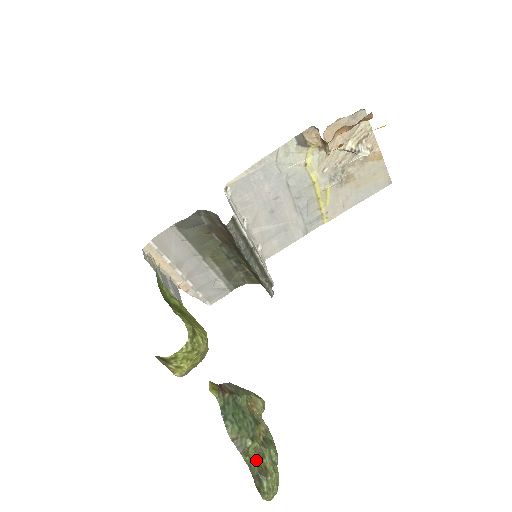
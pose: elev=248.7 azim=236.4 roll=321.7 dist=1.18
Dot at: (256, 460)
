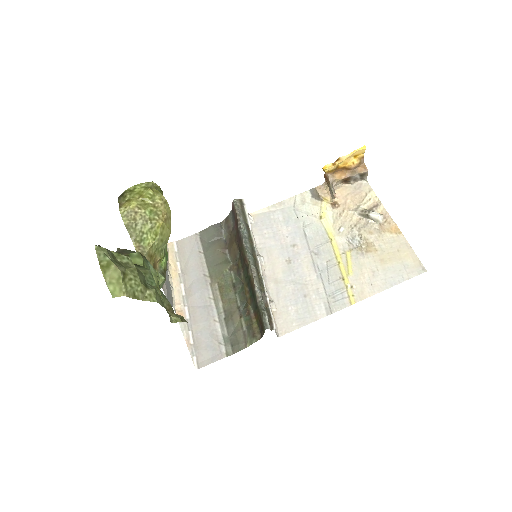
Dot at: occluded
